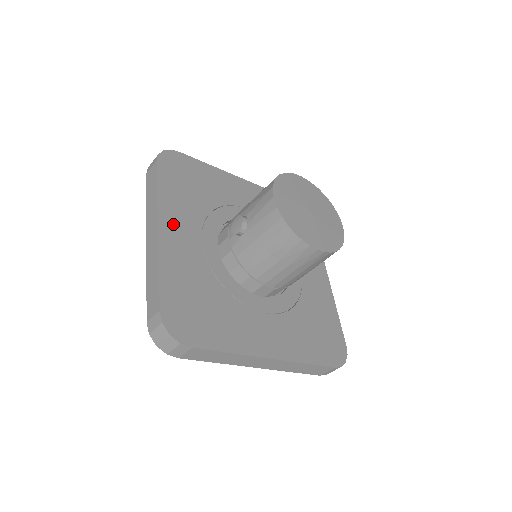
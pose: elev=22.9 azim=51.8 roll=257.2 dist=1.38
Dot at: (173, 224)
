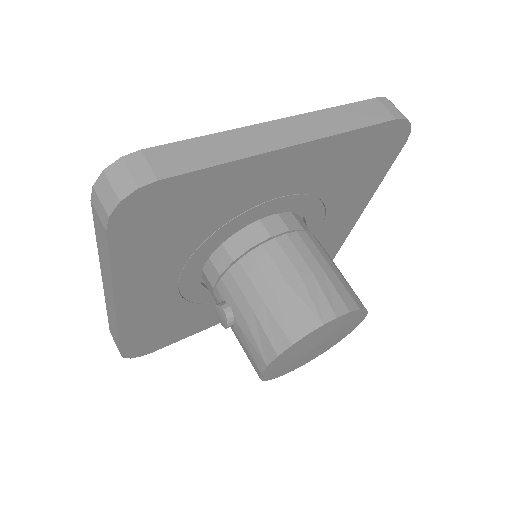
Dot at: (137, 291)
